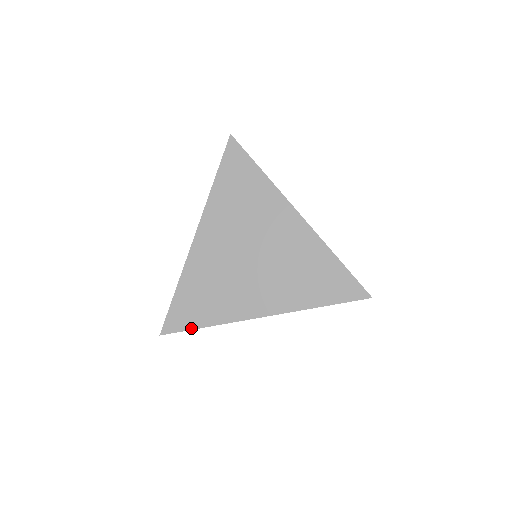
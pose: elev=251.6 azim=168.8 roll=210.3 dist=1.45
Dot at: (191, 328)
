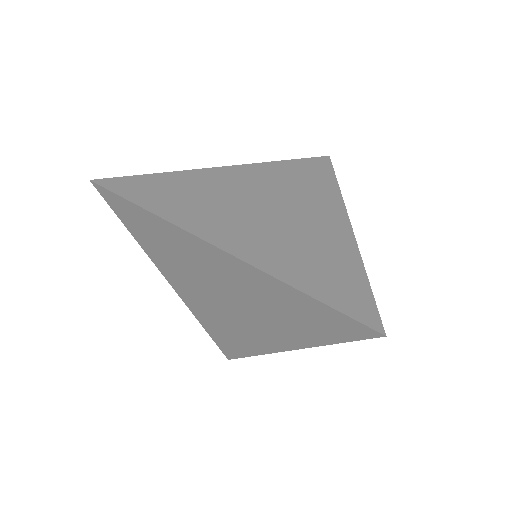
Dot at: (130, 199)
